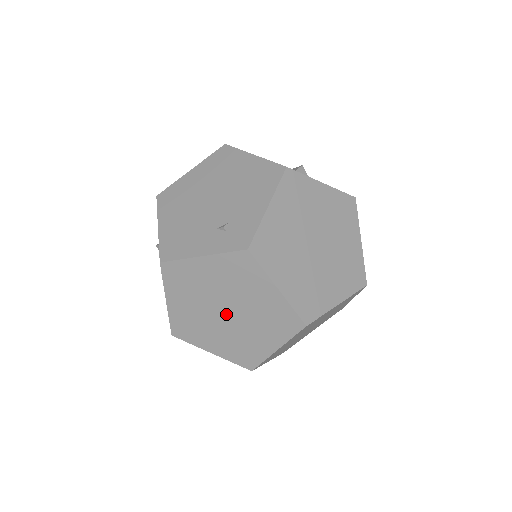
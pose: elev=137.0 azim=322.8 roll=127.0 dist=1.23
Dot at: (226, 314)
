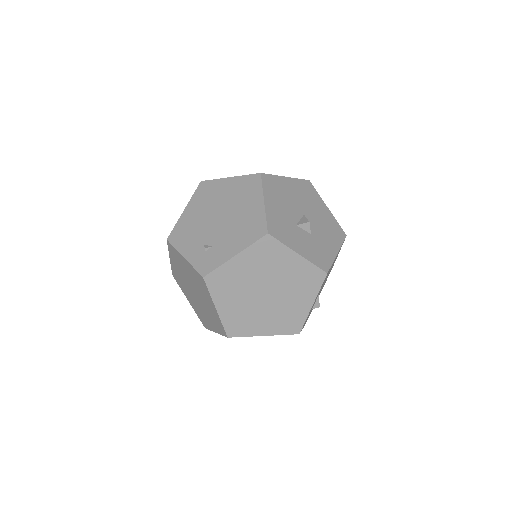
Dot at: (194, 293)
